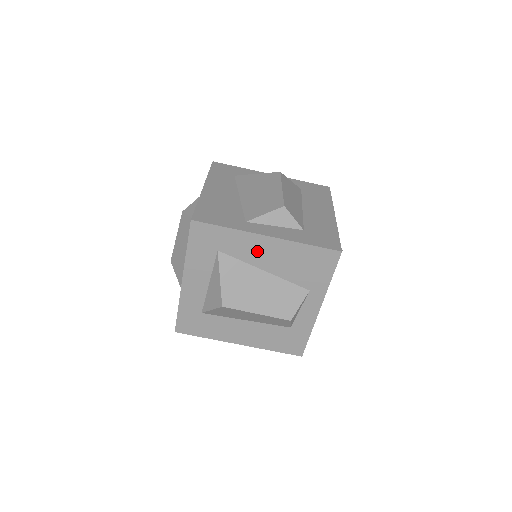
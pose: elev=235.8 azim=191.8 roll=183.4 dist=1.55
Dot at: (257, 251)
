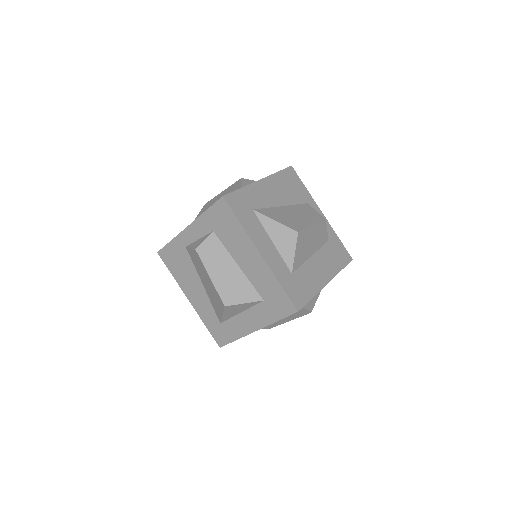
Dot at: (267, 194)
